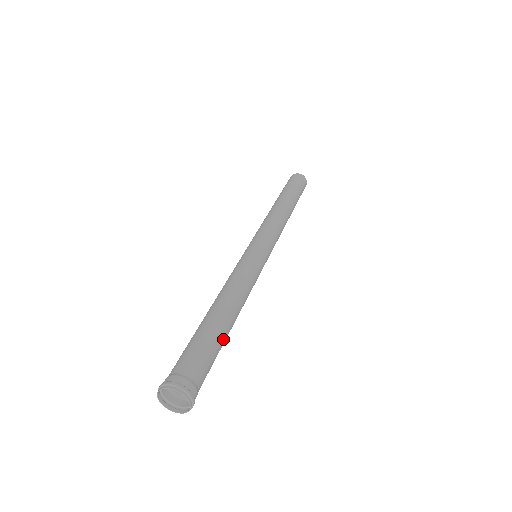
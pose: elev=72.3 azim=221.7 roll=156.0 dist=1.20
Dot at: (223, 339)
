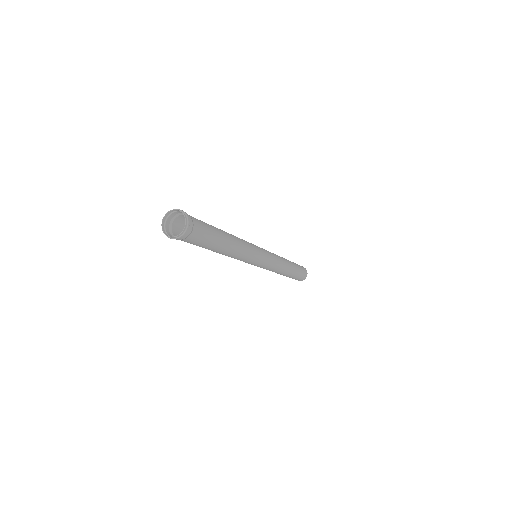
Dot at: (215, 246)
